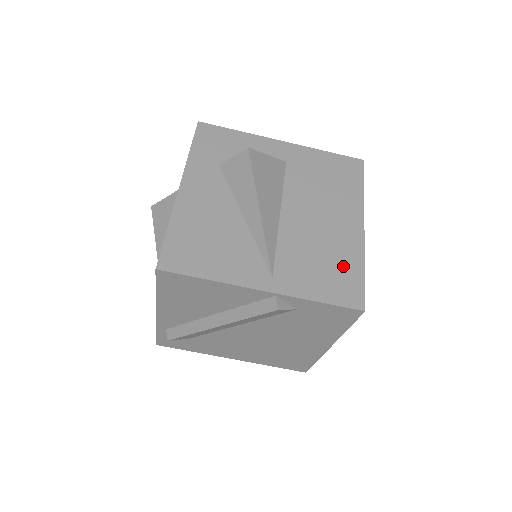
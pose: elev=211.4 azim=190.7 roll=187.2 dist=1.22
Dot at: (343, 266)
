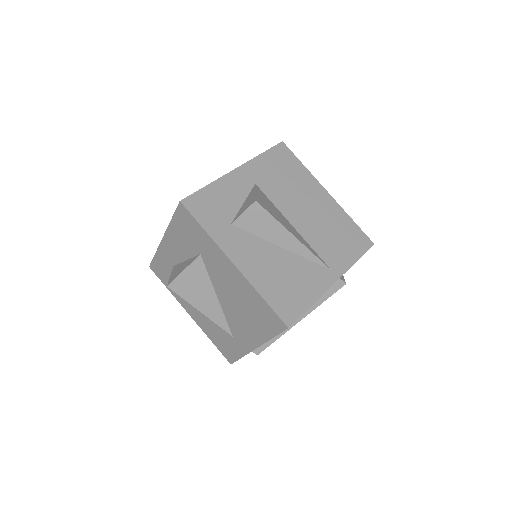
Dot at: (345, 228)
